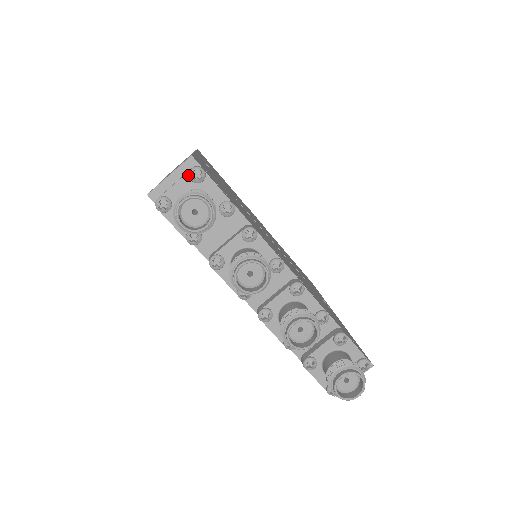
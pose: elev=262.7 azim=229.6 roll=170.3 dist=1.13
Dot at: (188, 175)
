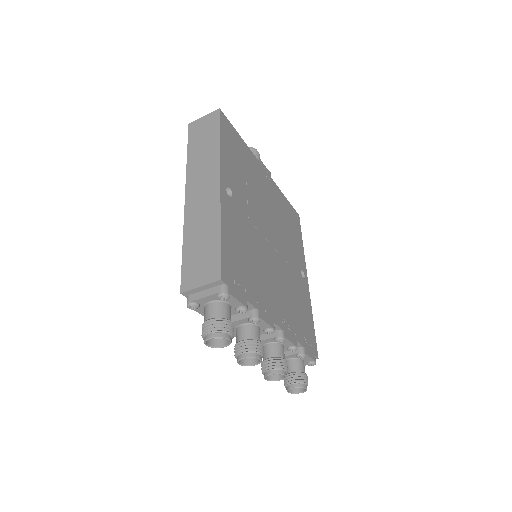
Dot at: (216, 295)
